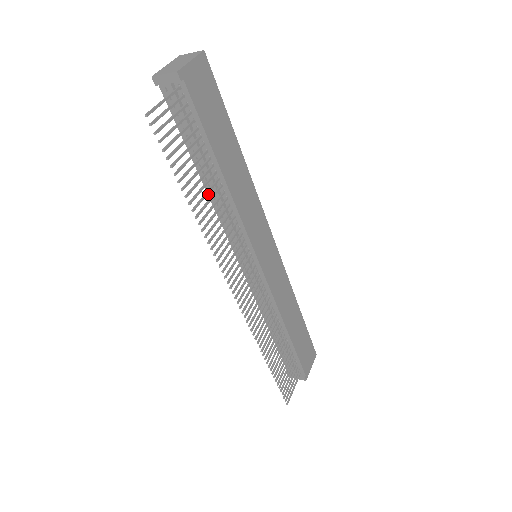
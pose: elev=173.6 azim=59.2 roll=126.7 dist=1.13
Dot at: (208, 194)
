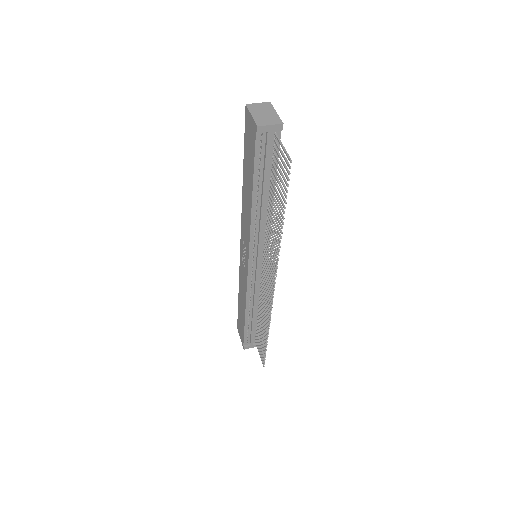
Dot at: (252, 213)
